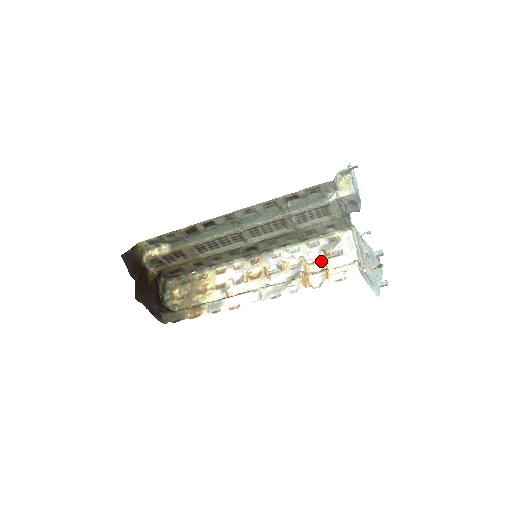
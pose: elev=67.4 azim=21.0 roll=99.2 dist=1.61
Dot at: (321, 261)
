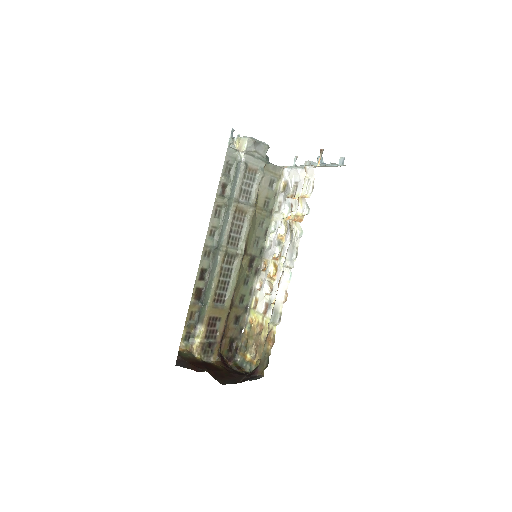
Dot at: (293, 203)
